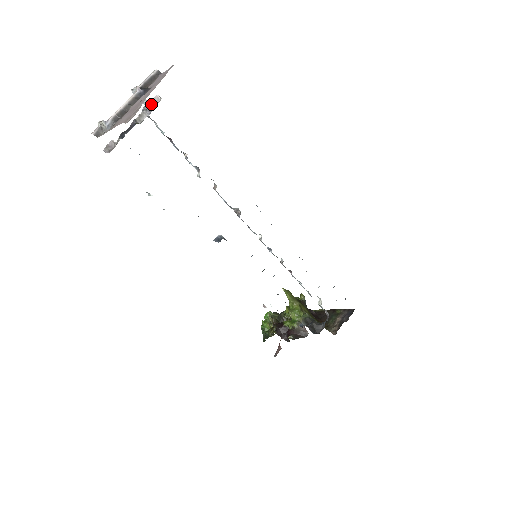
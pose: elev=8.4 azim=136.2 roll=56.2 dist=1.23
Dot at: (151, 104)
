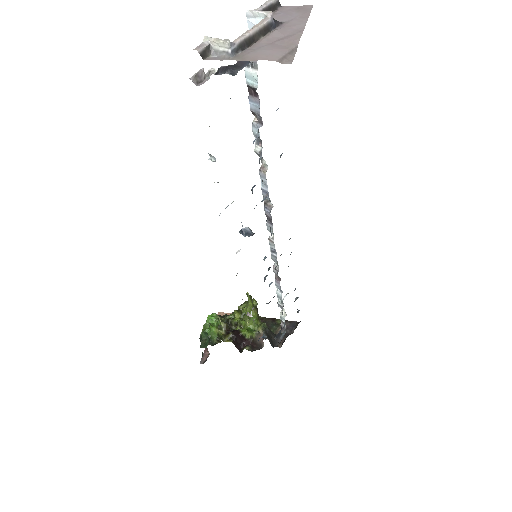
Dot at: occluded
